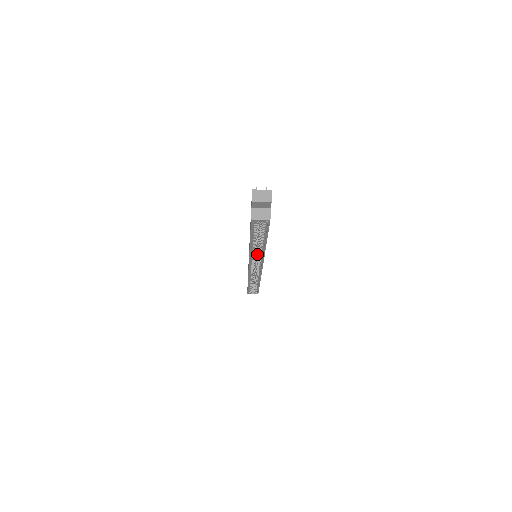
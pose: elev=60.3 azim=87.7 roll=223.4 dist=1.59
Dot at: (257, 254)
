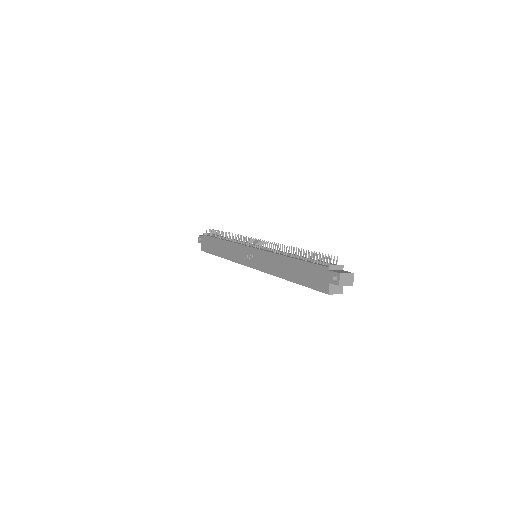
Dot at: occluded
